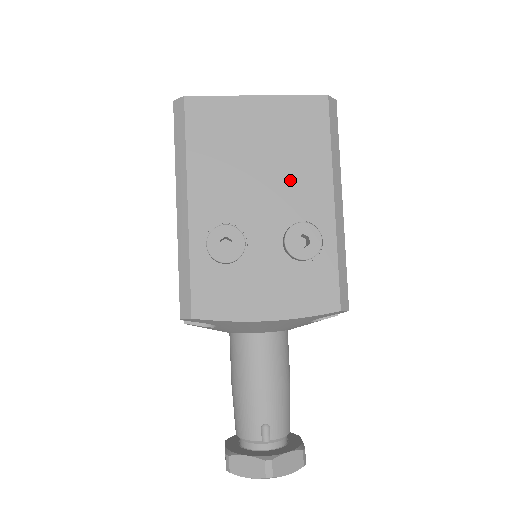
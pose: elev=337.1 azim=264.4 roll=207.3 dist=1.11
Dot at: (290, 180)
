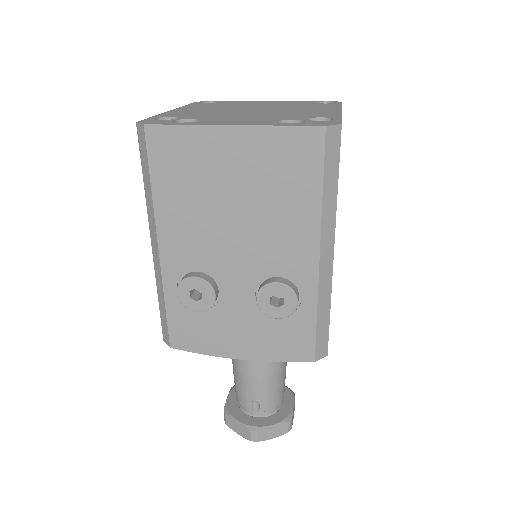
Dot at: (269, 231)
